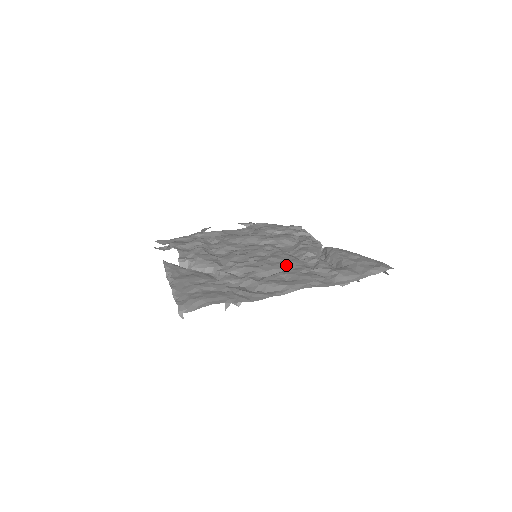
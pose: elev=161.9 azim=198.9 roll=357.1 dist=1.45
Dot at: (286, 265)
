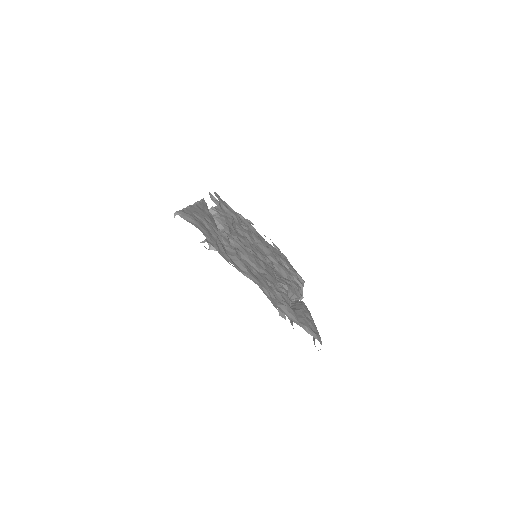
Dot at: (264, 272)
